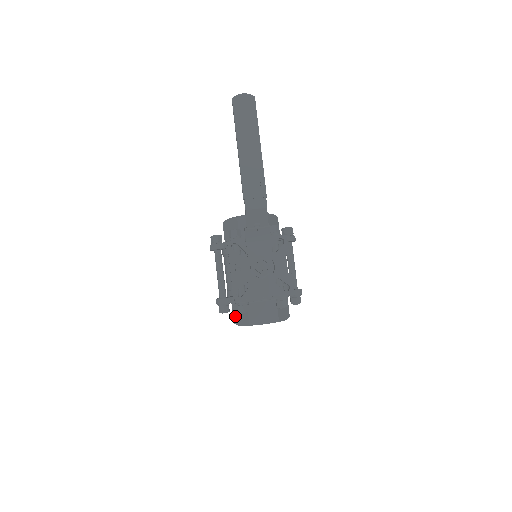
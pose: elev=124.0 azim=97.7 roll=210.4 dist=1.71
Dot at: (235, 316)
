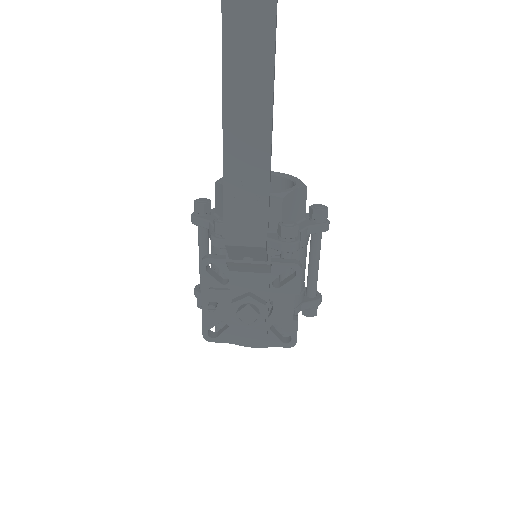
Dot at: occluded
